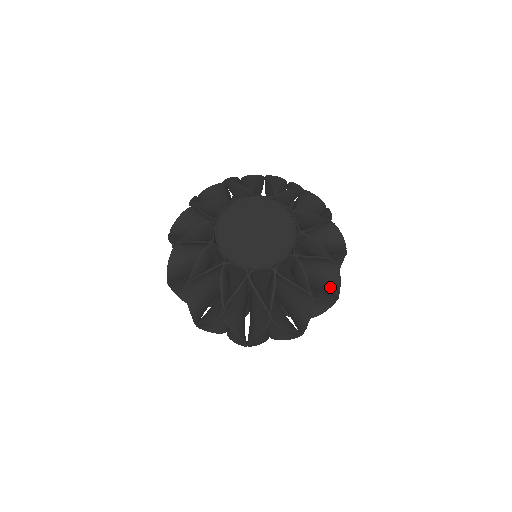
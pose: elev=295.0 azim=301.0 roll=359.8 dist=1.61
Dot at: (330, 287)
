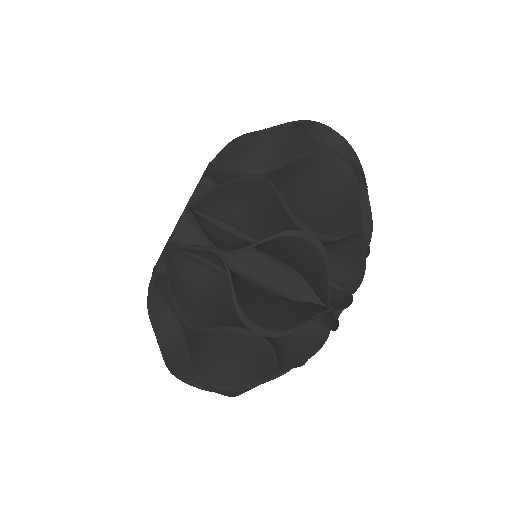
Dot at: occluded
